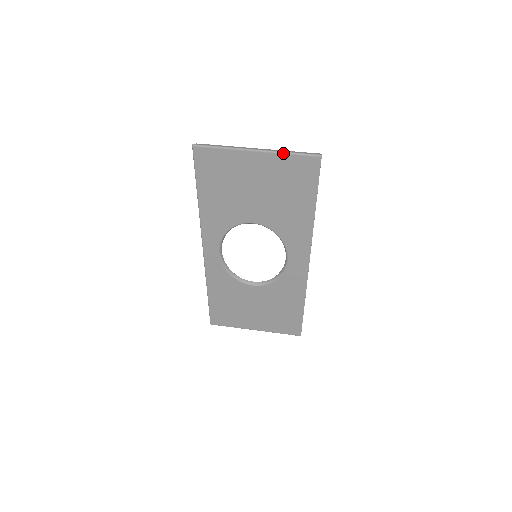
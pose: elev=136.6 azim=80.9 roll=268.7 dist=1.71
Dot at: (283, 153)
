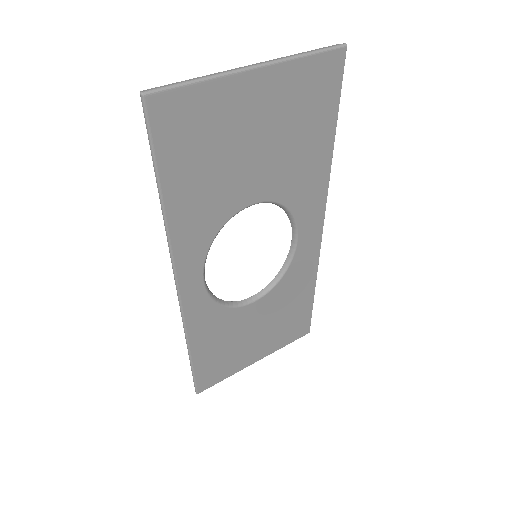
Dot at: (296, 58)
